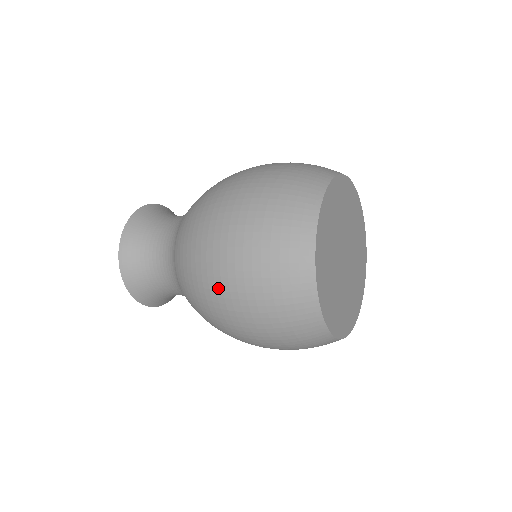
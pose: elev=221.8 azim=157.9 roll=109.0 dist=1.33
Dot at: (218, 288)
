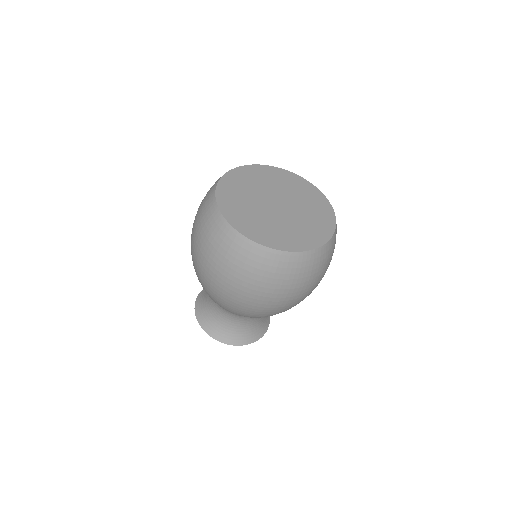
Dot at: (225, 293)
